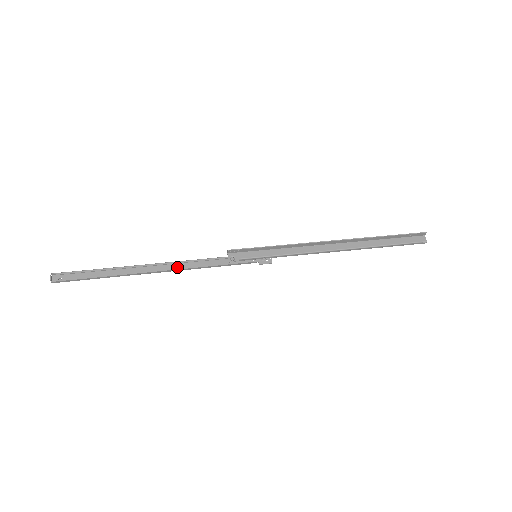
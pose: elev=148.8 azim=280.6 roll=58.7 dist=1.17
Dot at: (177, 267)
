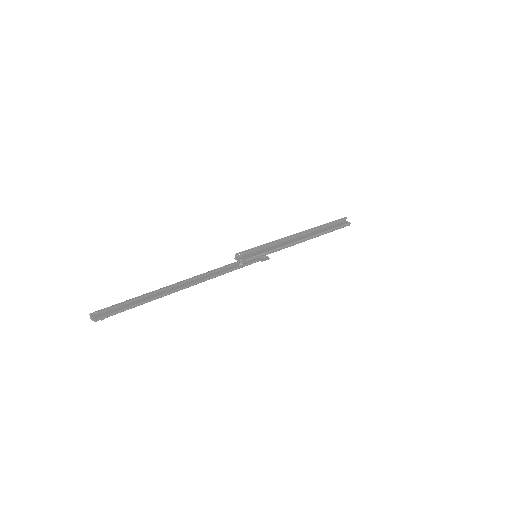
Dot at: (202, 279)
